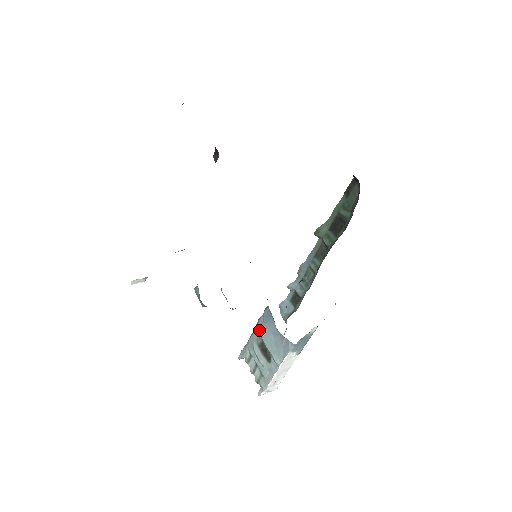
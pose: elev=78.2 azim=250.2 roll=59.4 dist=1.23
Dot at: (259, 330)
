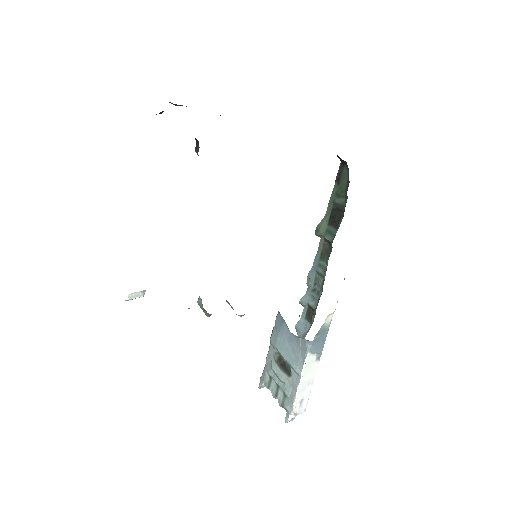
Dot at: (273, 342)
